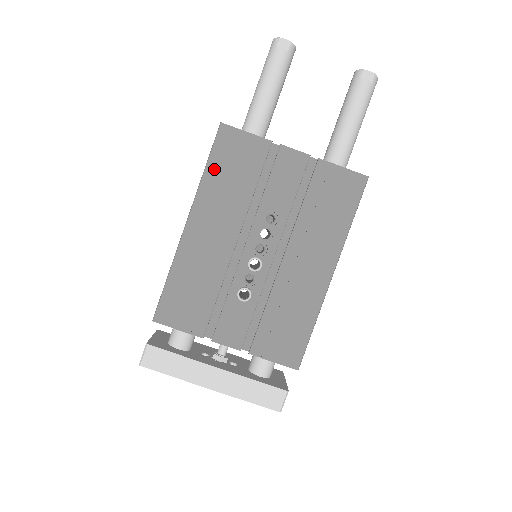
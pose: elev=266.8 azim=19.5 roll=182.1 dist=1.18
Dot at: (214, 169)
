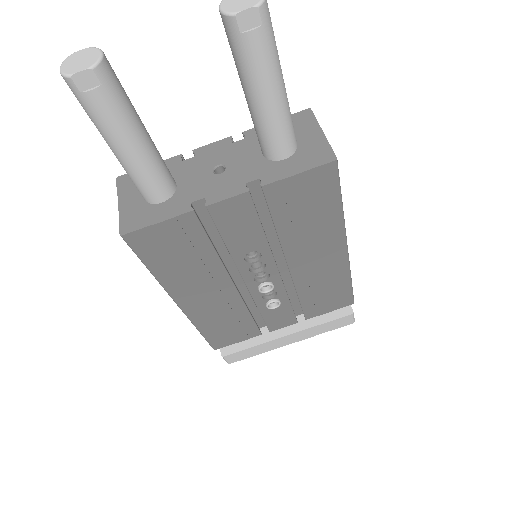
Dot at: (159, 267)
